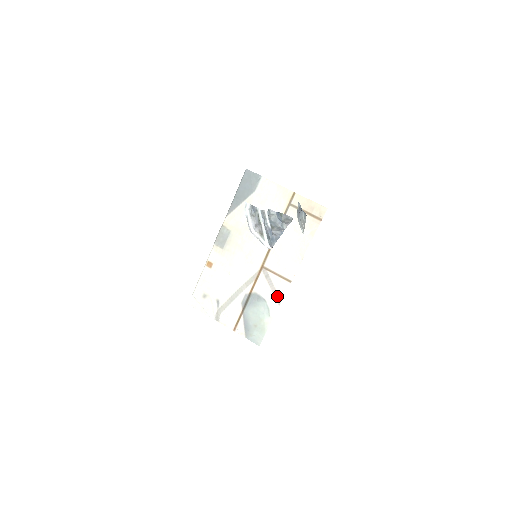
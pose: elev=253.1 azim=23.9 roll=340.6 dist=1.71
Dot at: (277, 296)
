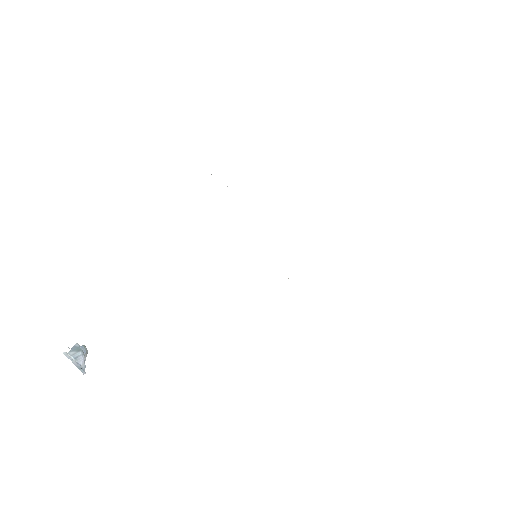
Dot at: occluded
